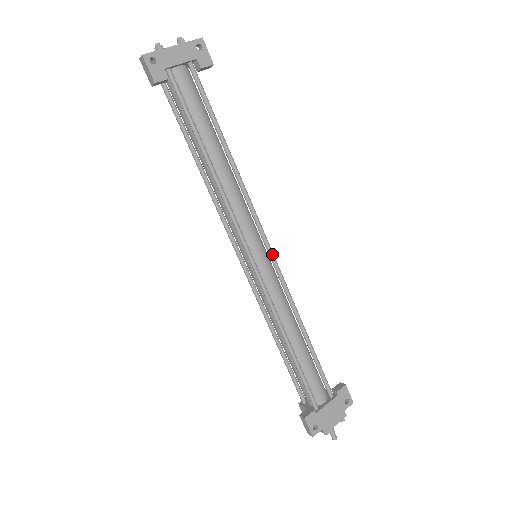
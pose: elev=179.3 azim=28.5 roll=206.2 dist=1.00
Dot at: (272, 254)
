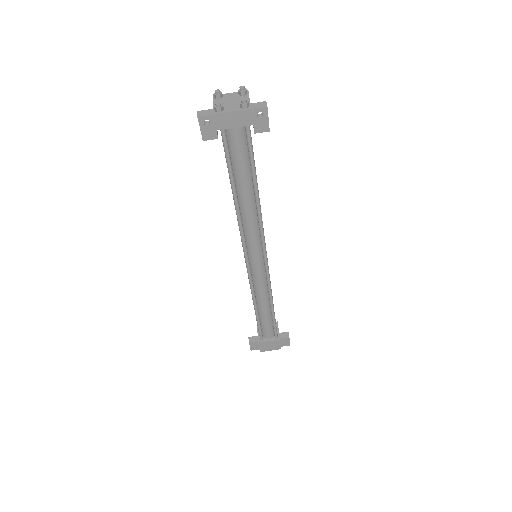
Dot at: (266, 264)
